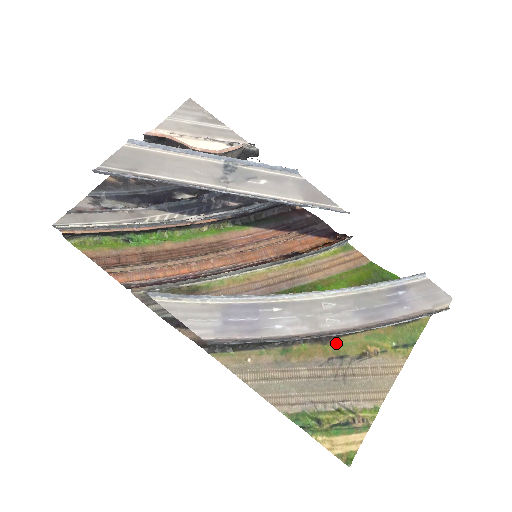
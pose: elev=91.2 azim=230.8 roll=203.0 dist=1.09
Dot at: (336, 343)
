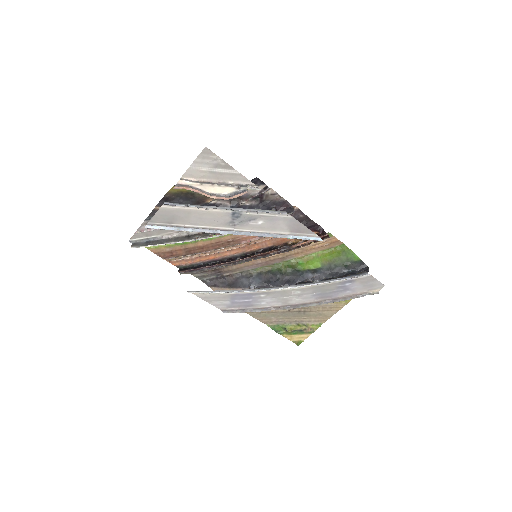
Dot at: occluded
